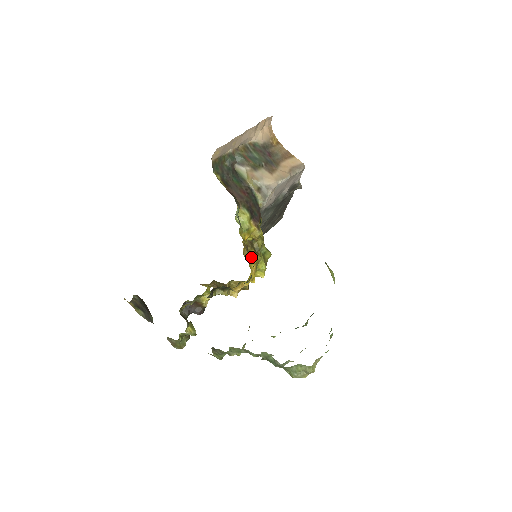
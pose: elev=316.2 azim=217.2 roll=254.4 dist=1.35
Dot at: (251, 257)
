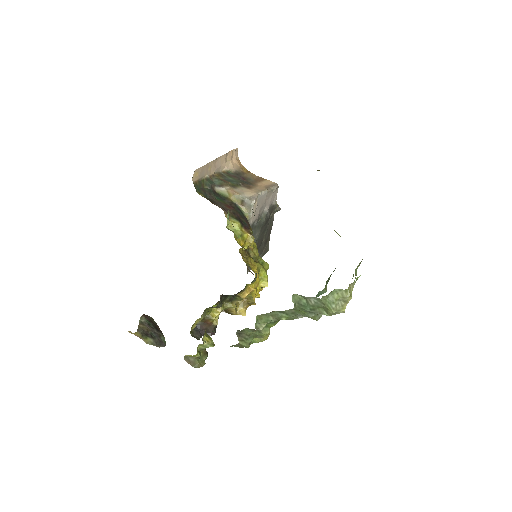
Dot at: (251, 264)
